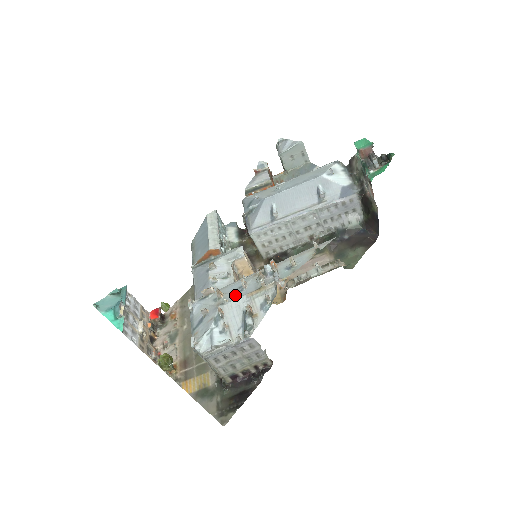
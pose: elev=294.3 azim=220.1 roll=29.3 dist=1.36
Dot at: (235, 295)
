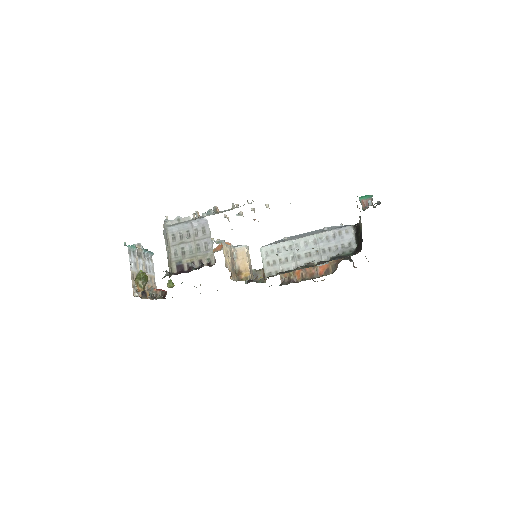
Dot at: occluded
